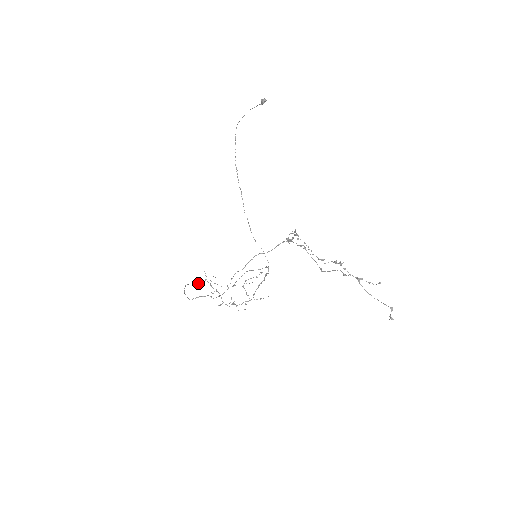
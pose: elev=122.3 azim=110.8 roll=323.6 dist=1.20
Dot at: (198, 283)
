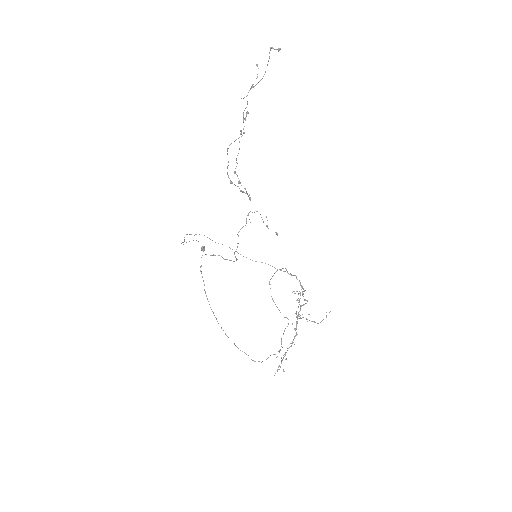
Dot at: (261, 362)
